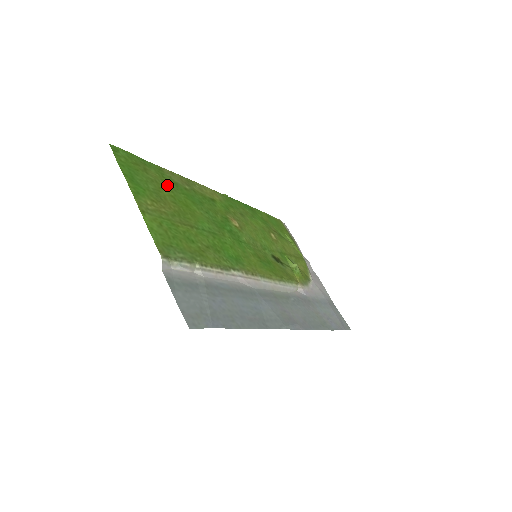
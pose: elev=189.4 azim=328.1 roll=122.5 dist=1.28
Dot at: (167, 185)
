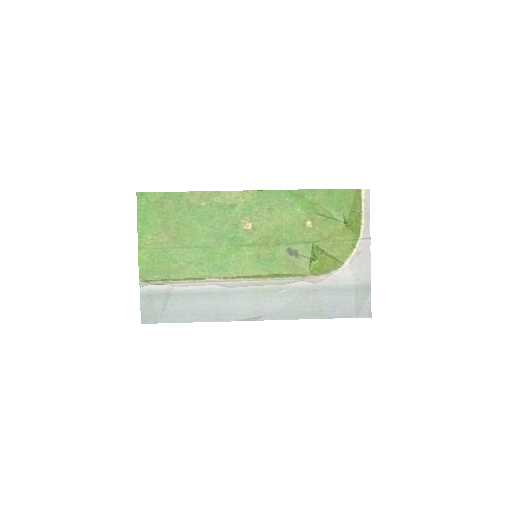
Dot at: (178, 212)
